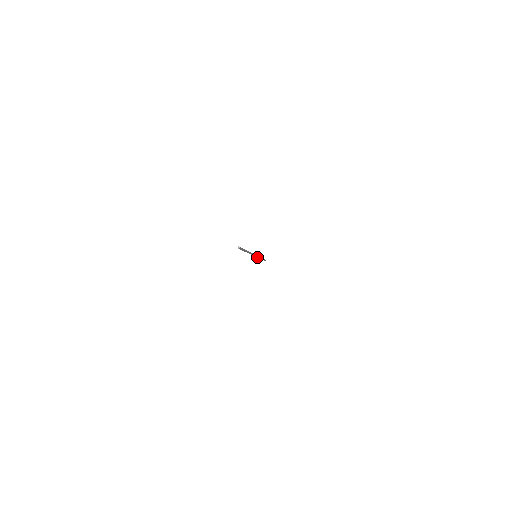
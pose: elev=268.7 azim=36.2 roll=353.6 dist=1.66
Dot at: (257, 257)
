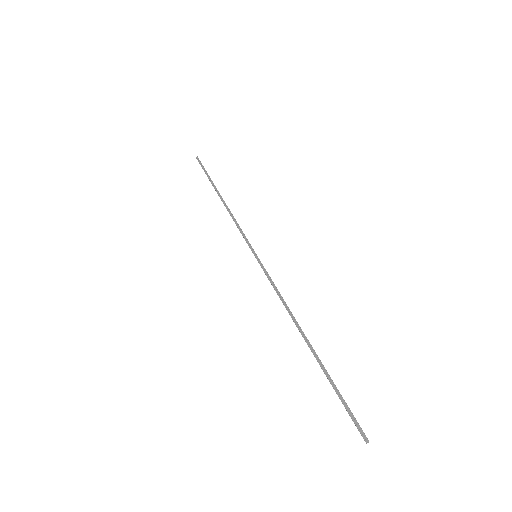
Dot at: (248, 242)
